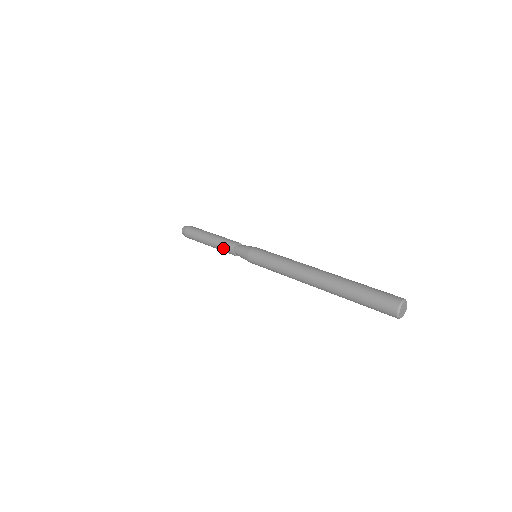
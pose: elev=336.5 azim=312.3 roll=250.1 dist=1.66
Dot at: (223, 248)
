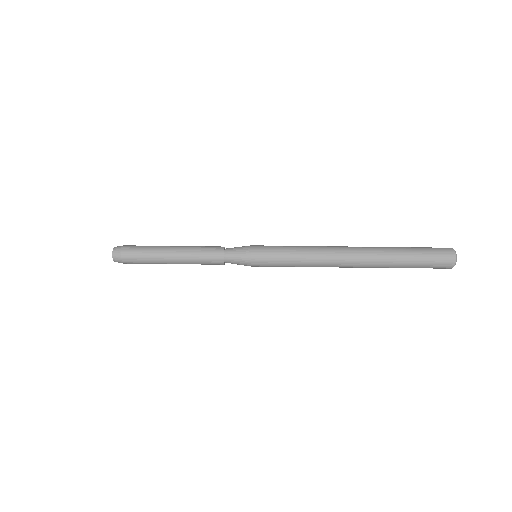
Dot at: (205, 247)
